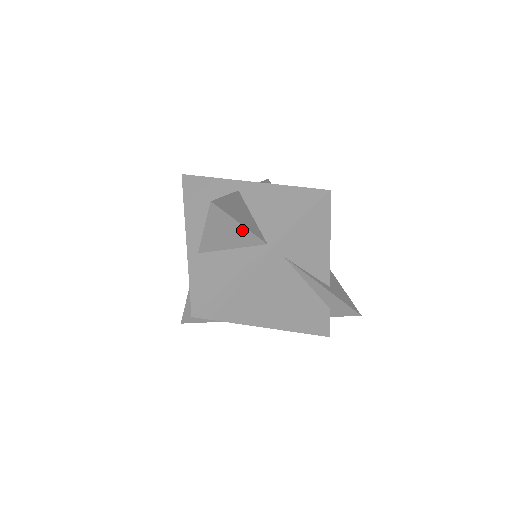
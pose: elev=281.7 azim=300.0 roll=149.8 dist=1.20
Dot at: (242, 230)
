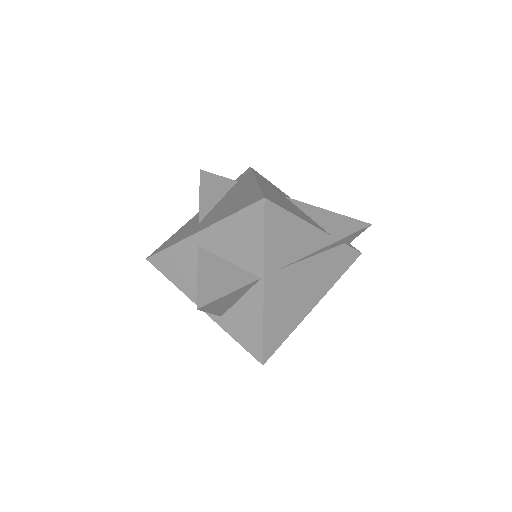
Dot at: (235, 292)
